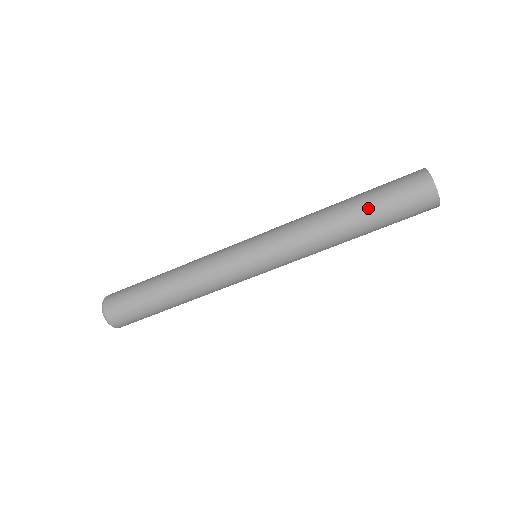
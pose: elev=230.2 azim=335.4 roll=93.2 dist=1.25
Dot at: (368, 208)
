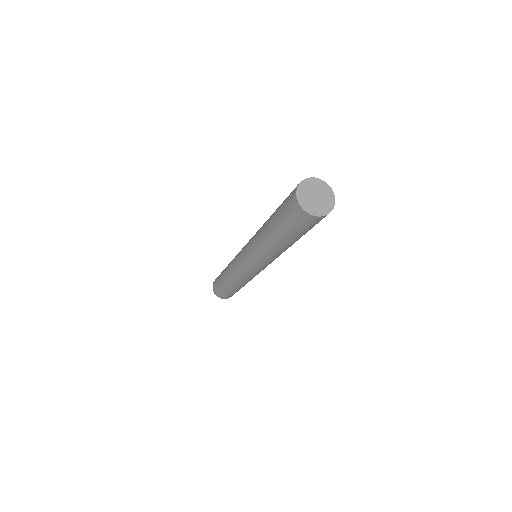
Dot at: (277, 231)
